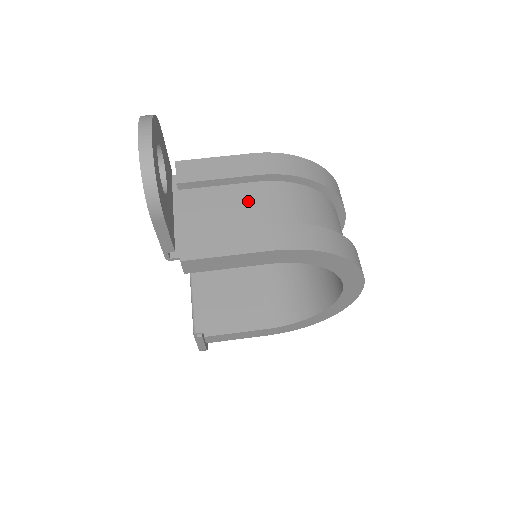
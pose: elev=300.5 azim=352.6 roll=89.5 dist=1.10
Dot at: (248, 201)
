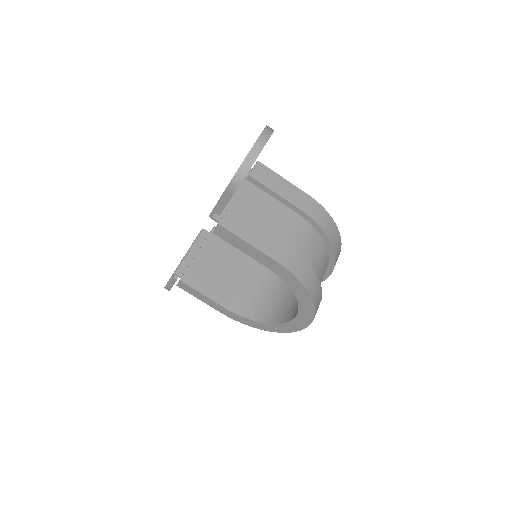
Dot at: (283, 220)
